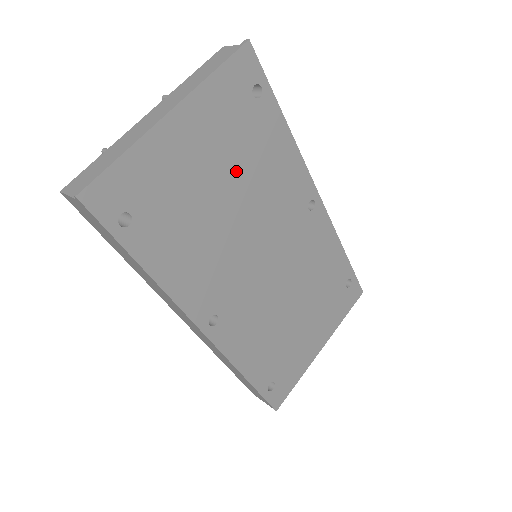
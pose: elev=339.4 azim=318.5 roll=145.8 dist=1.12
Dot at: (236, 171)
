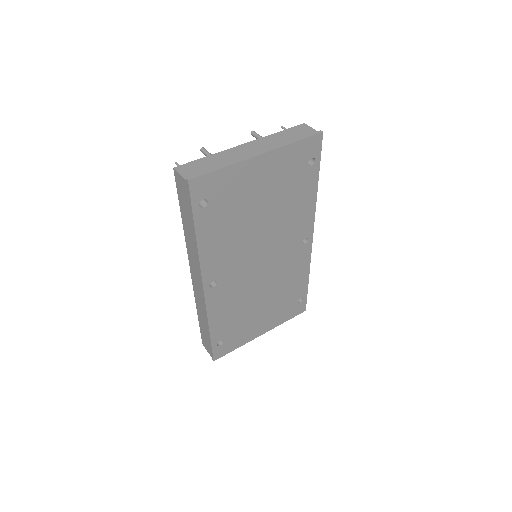
Dot at: (275, 202)
